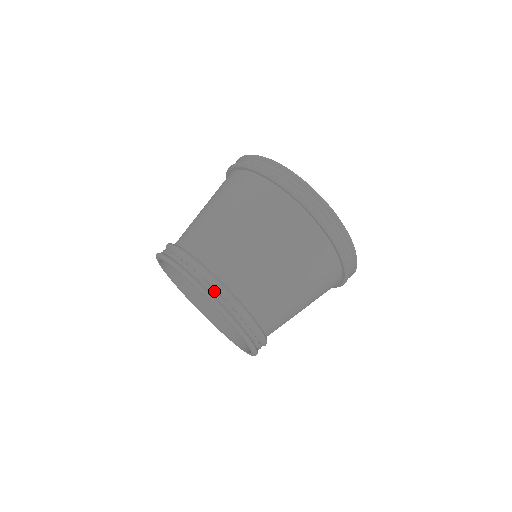
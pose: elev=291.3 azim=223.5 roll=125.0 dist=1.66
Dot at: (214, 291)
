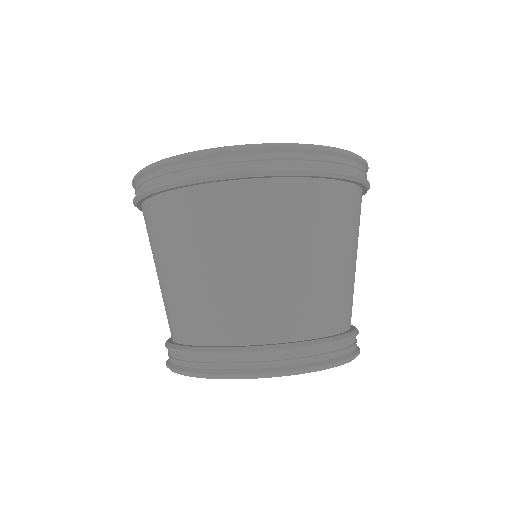
Dot at: (264, 364)
